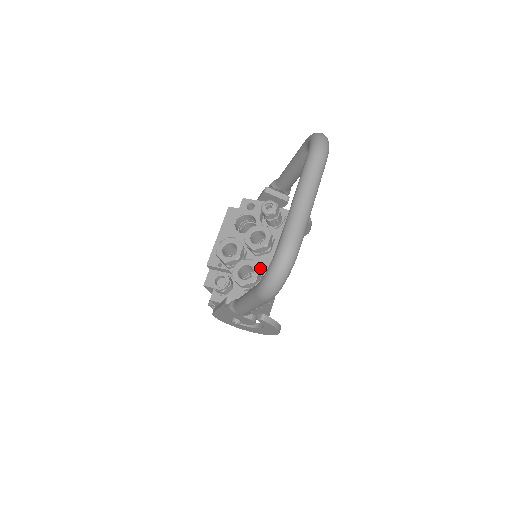
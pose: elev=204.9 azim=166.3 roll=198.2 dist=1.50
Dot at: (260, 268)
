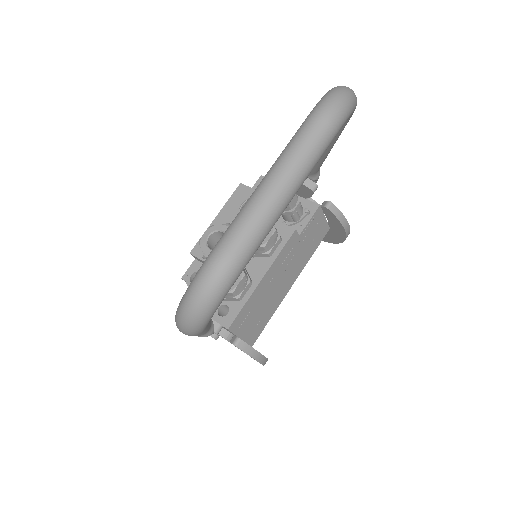
Dot at: (246, 275)
